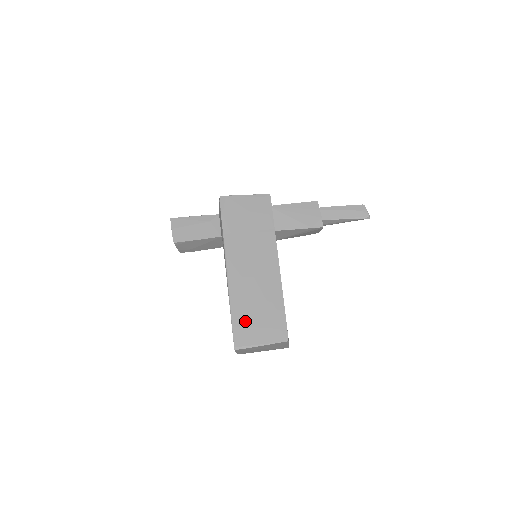
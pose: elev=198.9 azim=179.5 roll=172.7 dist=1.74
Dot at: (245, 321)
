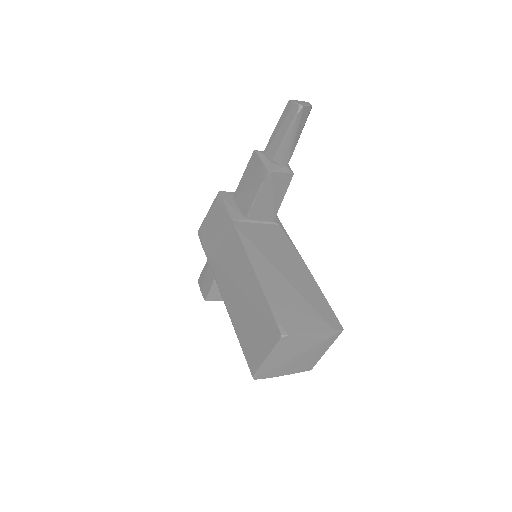
Dot at: (248, 341)
